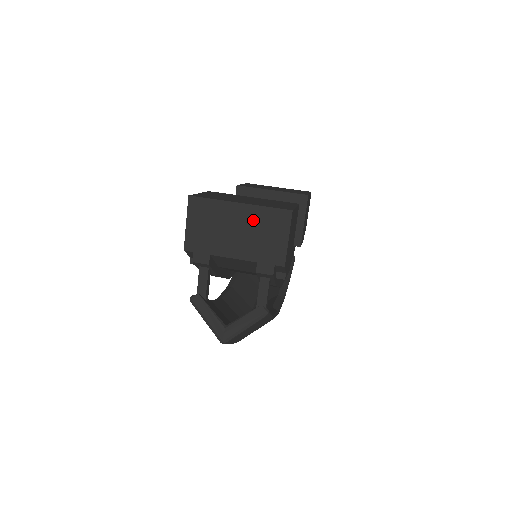
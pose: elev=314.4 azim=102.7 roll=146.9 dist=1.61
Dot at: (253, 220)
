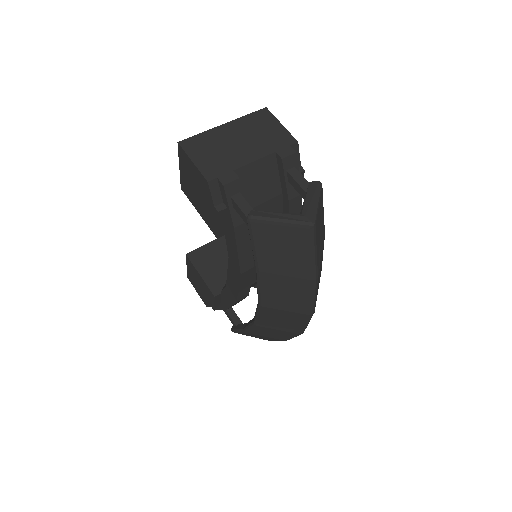
Dot at: (244, 128)
